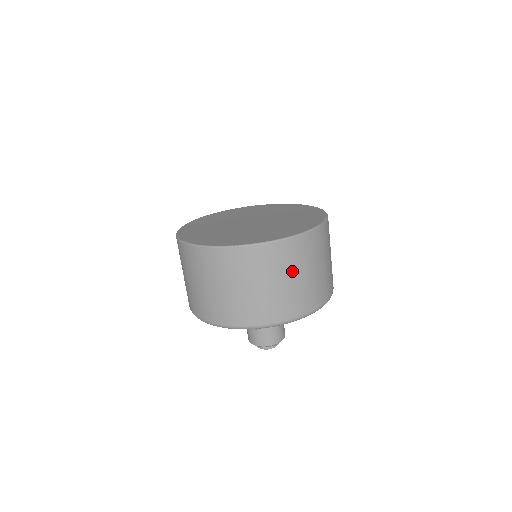
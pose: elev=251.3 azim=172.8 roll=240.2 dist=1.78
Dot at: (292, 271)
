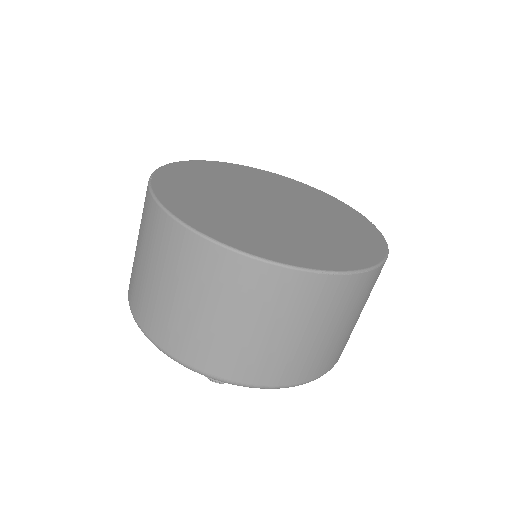
Dot at: (361, 308)
